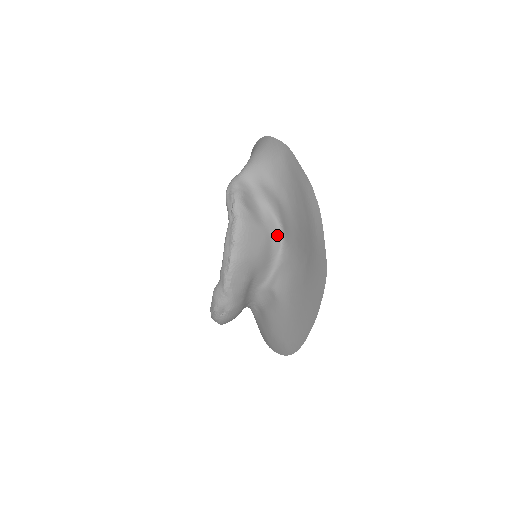
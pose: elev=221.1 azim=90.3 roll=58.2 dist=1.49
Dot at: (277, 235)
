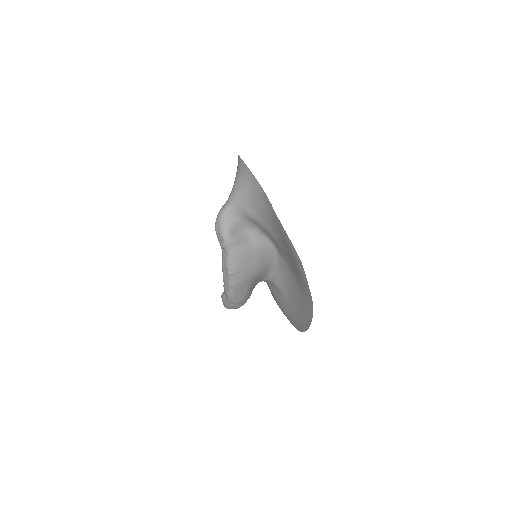
Dot at: (271, 250)
